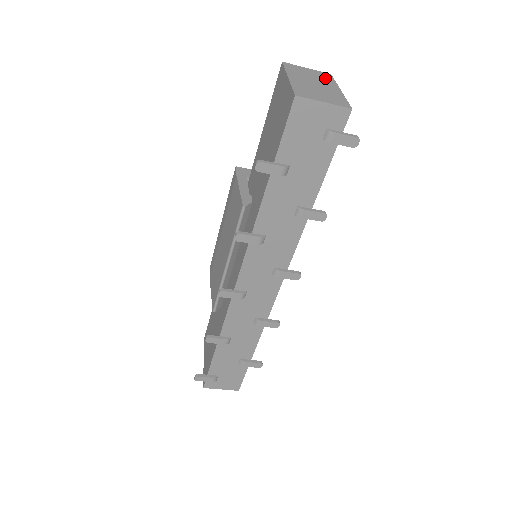
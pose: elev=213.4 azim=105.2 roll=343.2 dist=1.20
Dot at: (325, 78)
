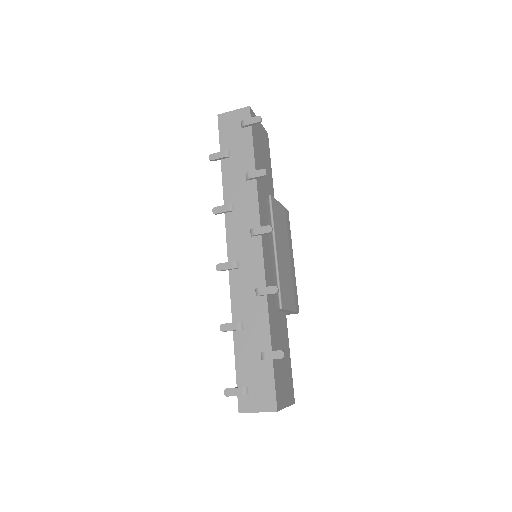
Dot at: occluded
